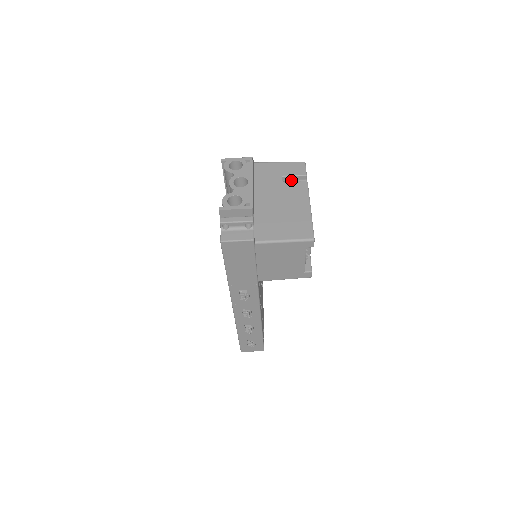
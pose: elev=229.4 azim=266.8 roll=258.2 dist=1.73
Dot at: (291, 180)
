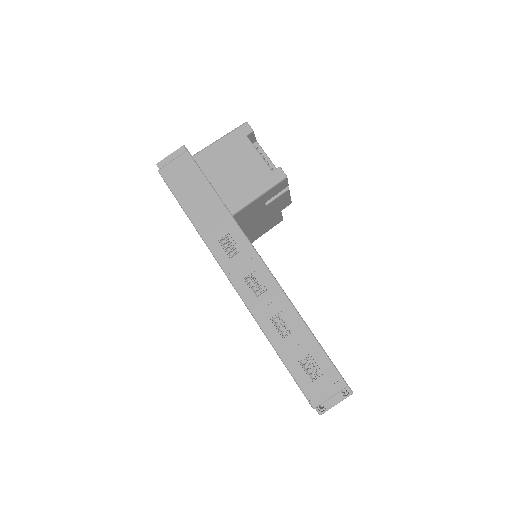
Dot at: occluded
